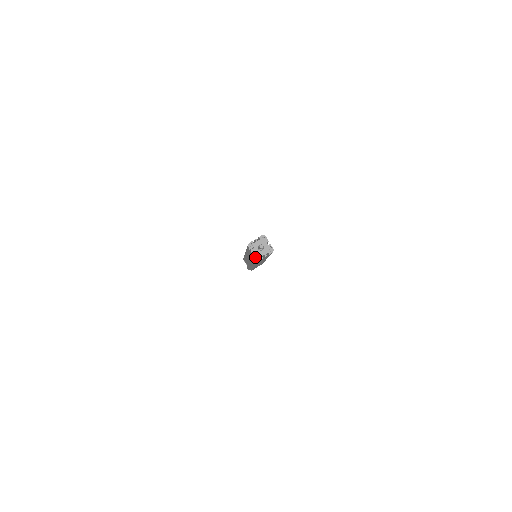
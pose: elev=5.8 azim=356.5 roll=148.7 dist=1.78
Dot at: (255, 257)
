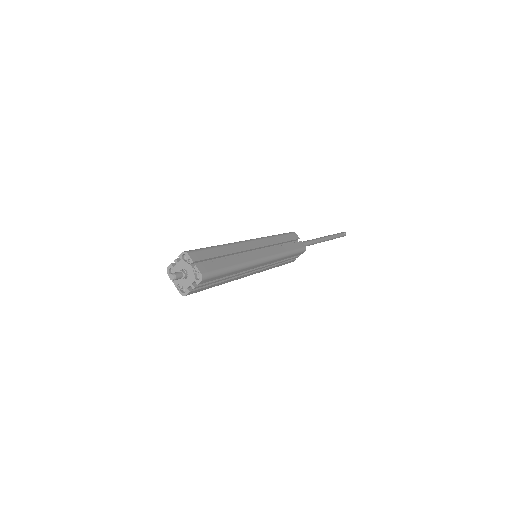
Dot at: (179, 291)
